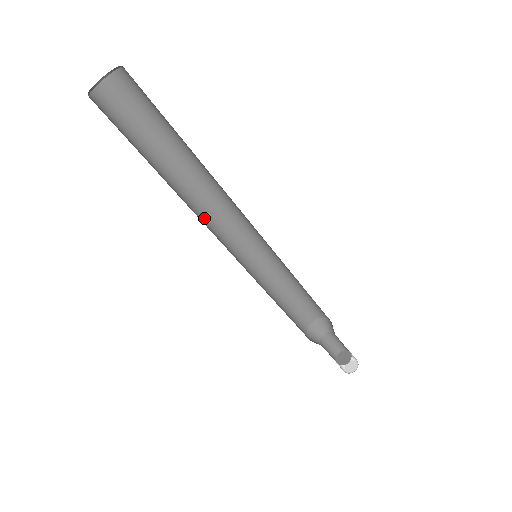
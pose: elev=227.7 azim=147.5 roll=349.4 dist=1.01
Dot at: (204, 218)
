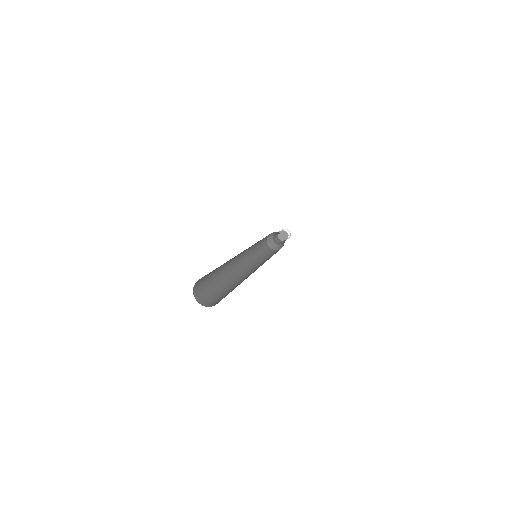
Dot at: occluded
